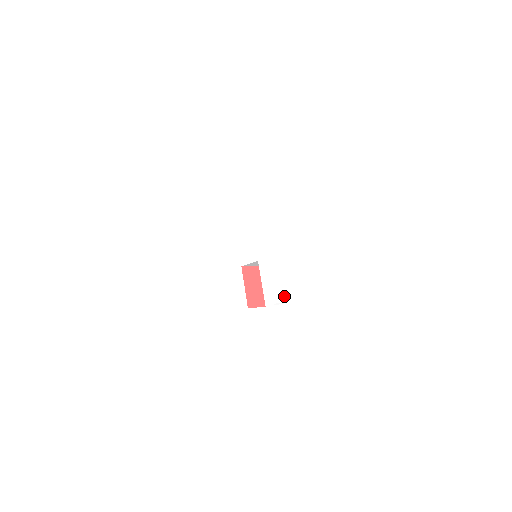
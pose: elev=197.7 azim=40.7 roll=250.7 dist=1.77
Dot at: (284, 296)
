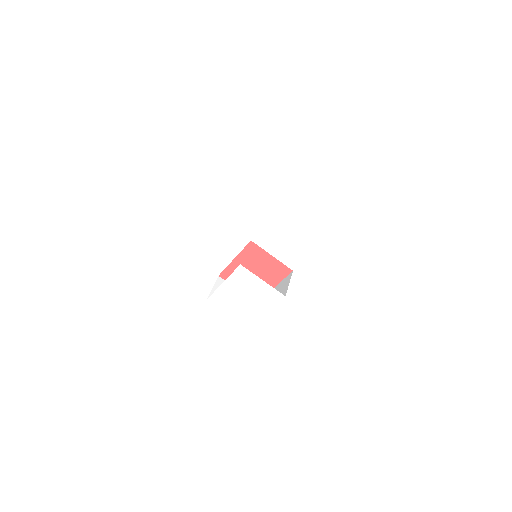
Dot at: (245, 317)
